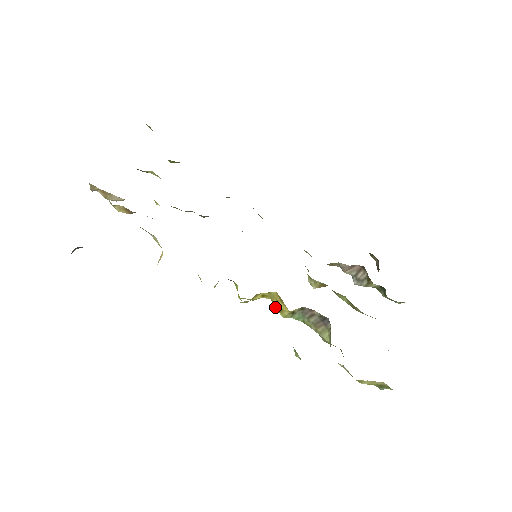
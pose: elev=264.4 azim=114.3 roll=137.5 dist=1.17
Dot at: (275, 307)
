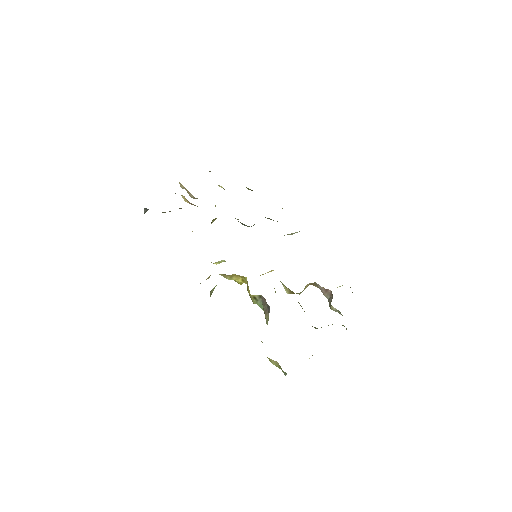
Dot at: occluded
